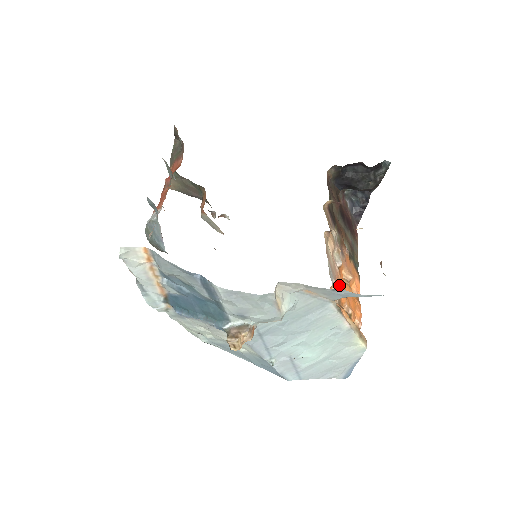
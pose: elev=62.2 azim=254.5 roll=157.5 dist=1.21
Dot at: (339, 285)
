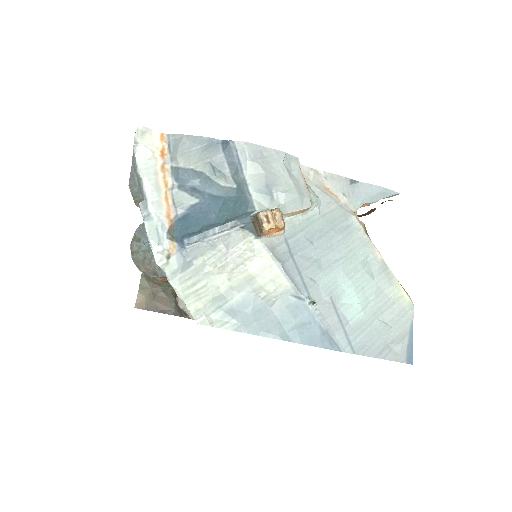
Dot at: occluded
